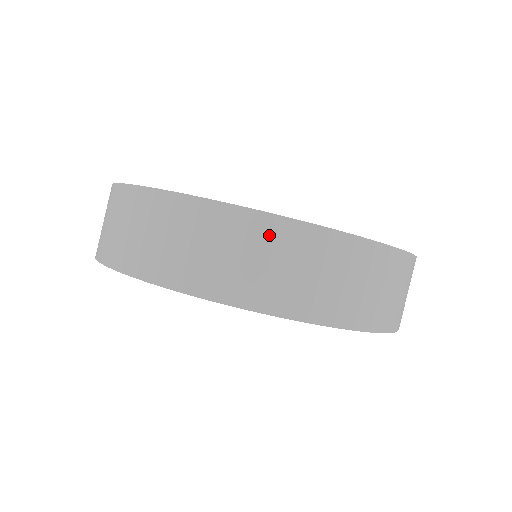
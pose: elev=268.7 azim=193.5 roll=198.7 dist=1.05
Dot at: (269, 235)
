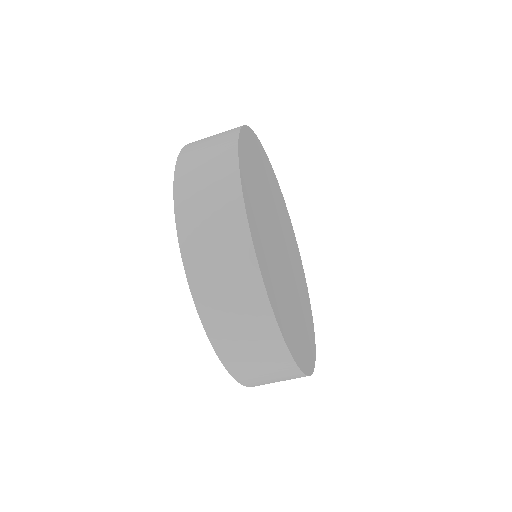
Dot at: (283, 368)
